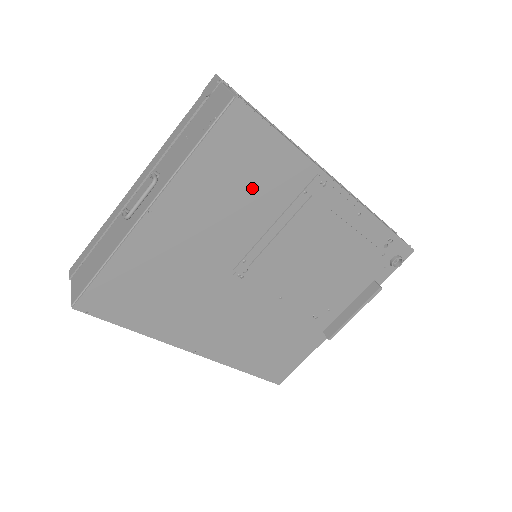
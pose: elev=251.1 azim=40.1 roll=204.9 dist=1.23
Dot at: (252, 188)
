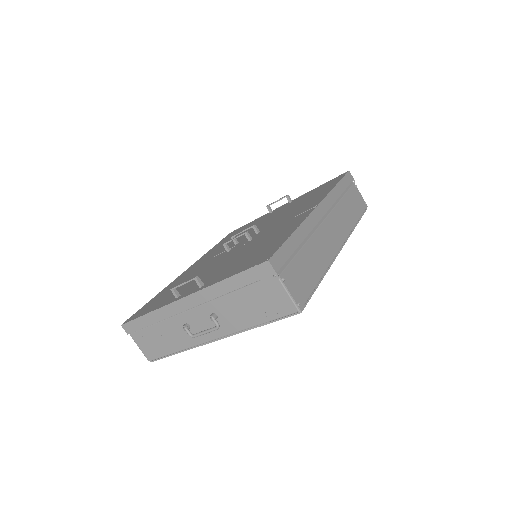
Dot at: occluded
